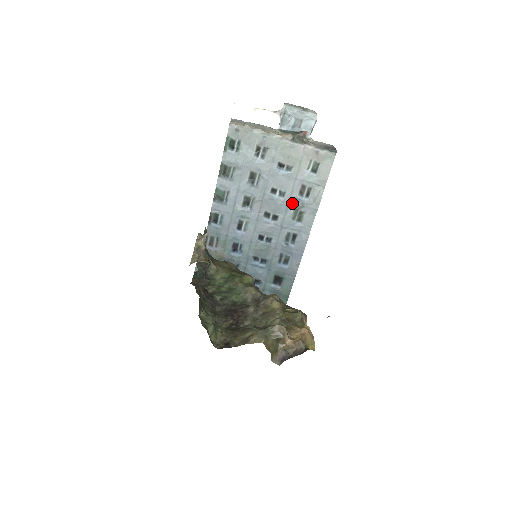
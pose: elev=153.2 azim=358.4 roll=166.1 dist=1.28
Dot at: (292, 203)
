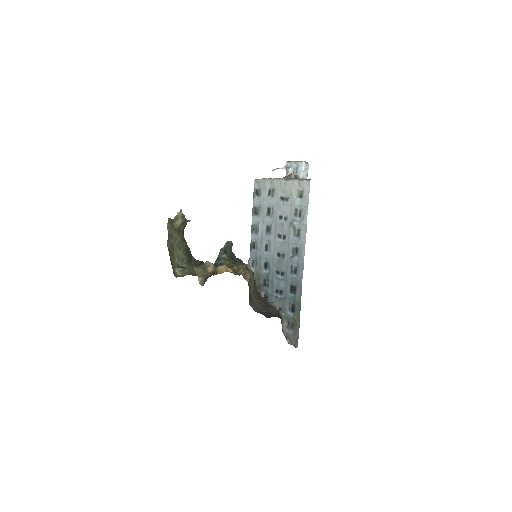
Dot at: (290, 223)
